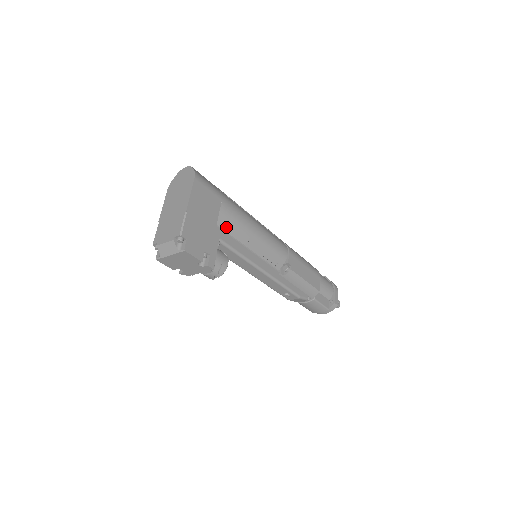
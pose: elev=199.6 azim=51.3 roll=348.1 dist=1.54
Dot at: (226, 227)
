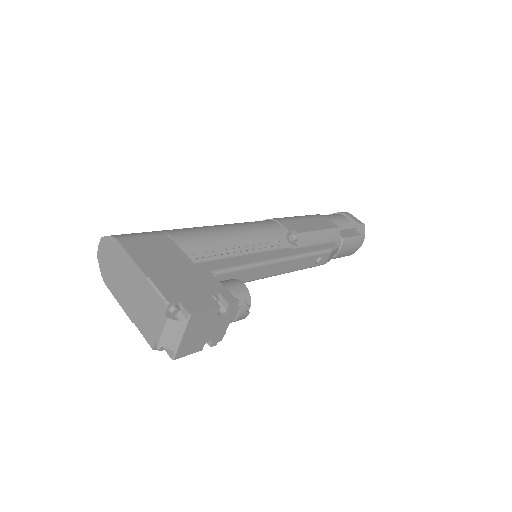
Dot at: (201, 256)
